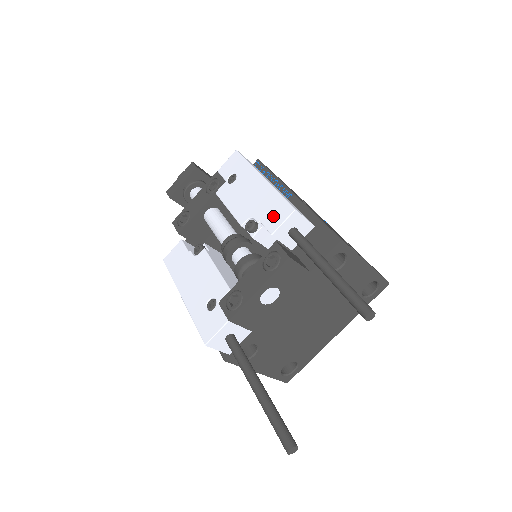
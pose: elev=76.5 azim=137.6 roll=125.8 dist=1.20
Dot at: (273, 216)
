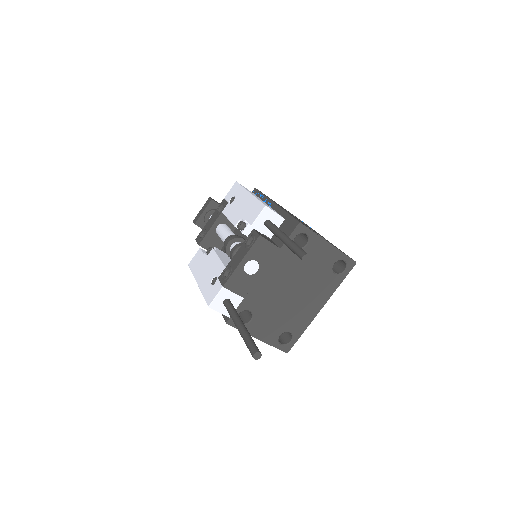
Dot at: (253, 214)
